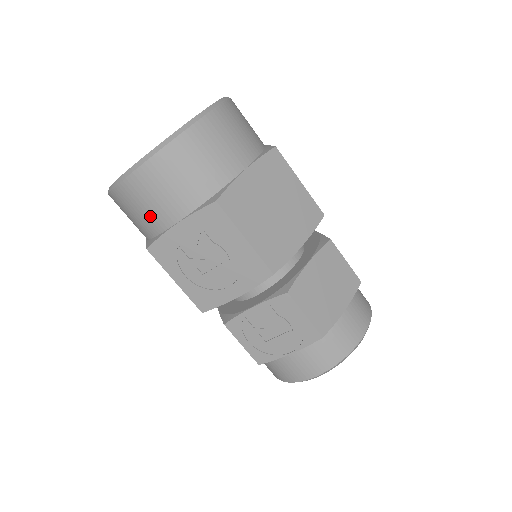
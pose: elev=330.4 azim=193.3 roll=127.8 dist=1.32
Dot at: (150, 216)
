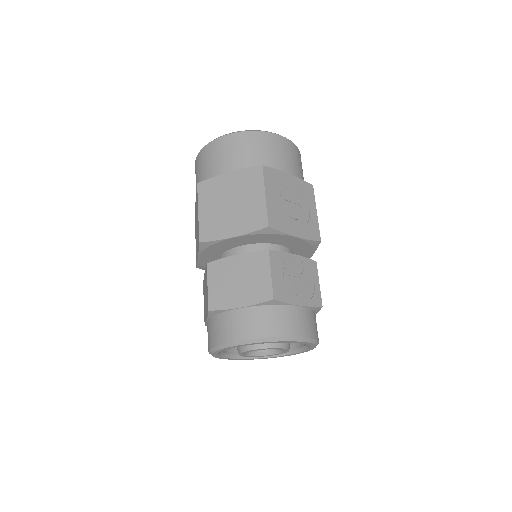
Dot at: (274, 158)
